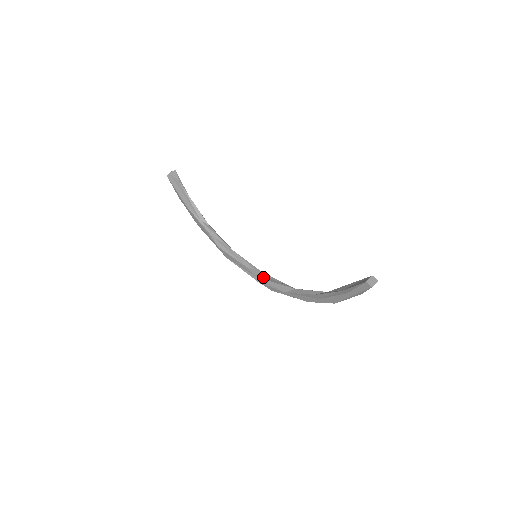
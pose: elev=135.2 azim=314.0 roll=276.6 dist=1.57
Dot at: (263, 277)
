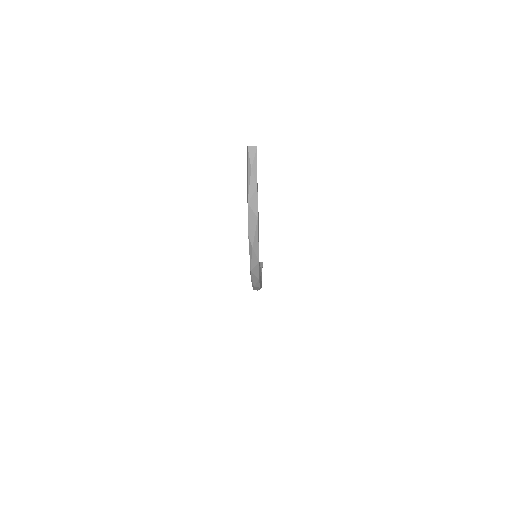
Dot at: occluded
